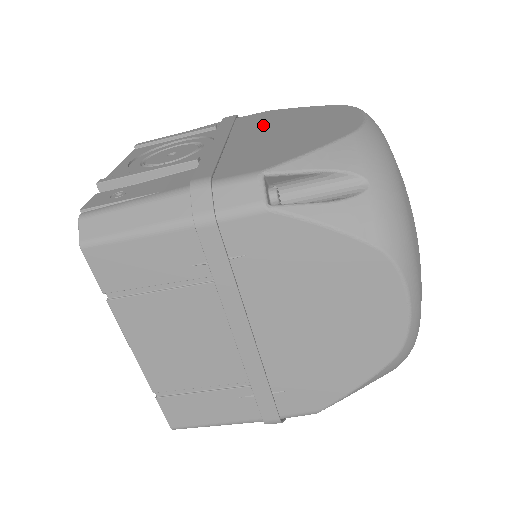
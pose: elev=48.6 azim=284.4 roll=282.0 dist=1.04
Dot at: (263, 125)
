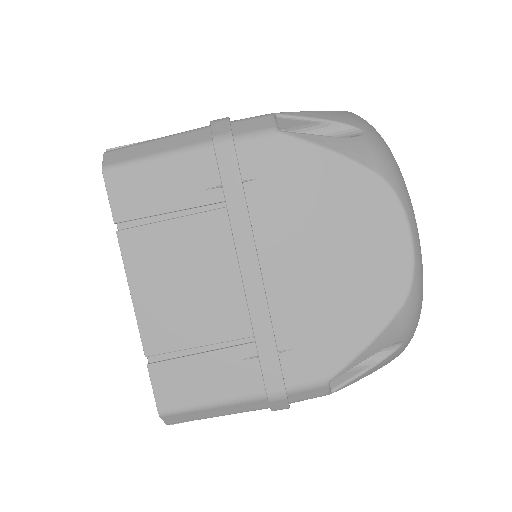
Dot at: occluded
